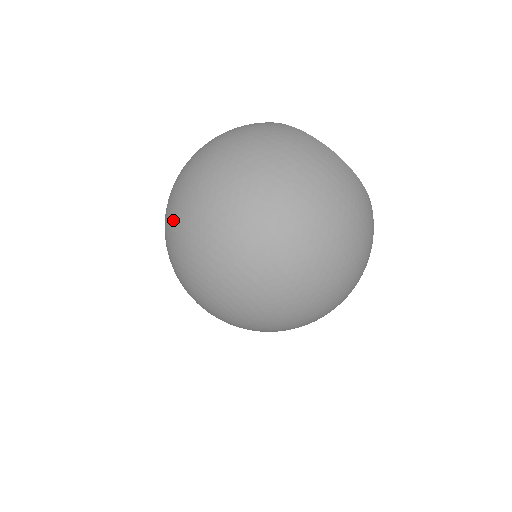
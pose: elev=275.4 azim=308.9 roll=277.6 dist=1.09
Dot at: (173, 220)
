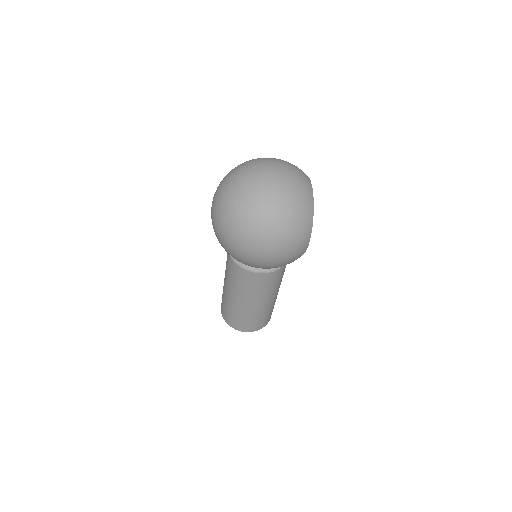
Dot at: occluded
